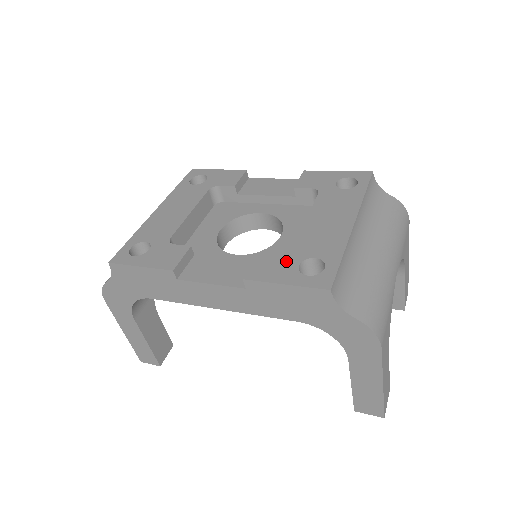
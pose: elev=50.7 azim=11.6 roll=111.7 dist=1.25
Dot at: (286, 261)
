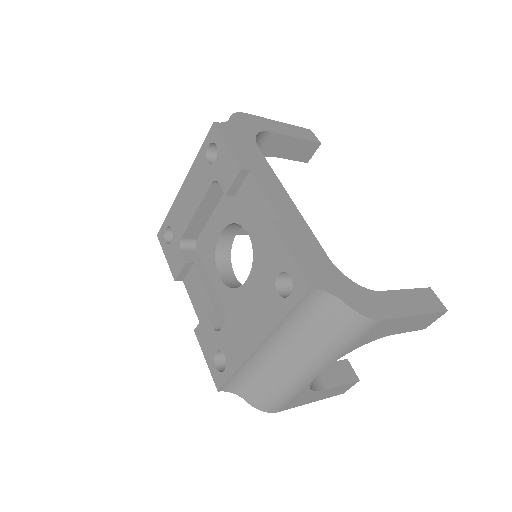
Dot at: (213, 340)
